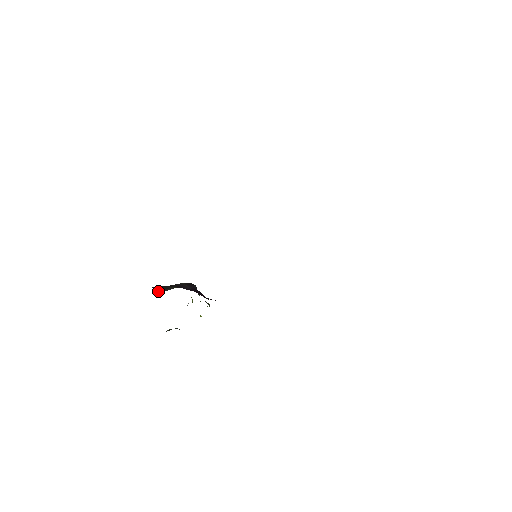
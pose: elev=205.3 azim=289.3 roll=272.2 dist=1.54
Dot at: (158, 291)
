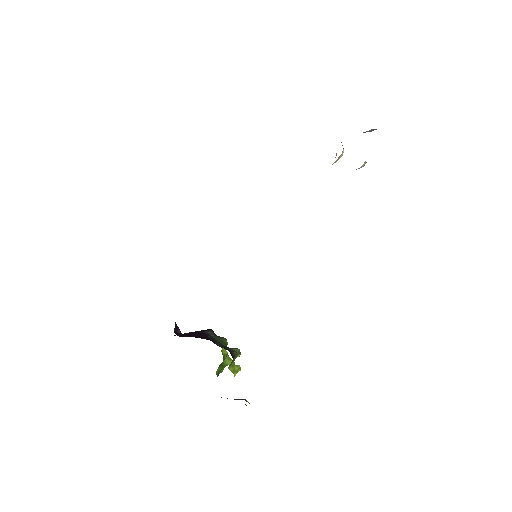
Dot at: occluded
